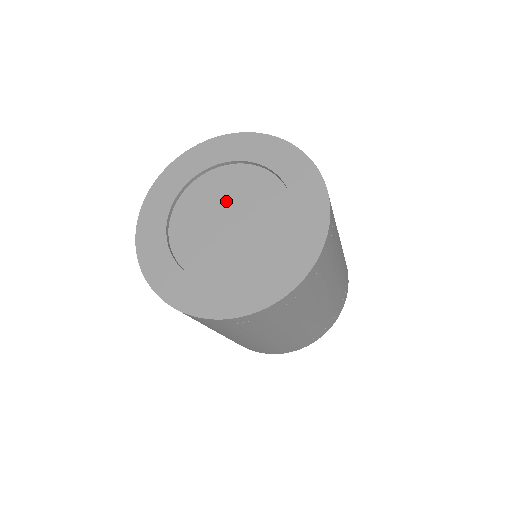
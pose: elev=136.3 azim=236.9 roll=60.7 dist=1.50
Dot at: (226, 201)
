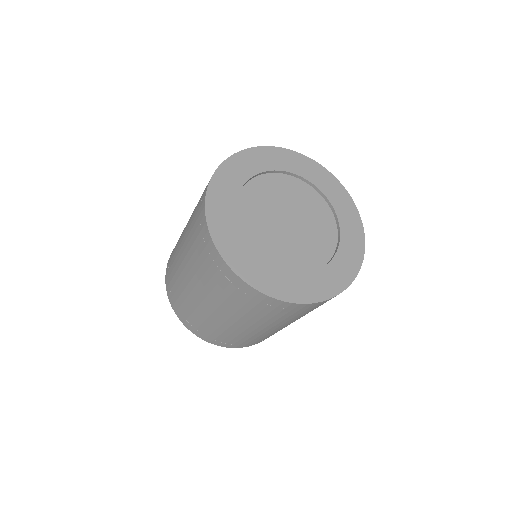
Dot at: (273, 208)
